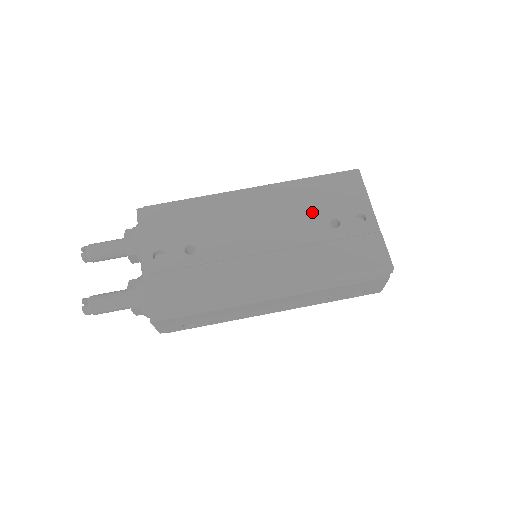
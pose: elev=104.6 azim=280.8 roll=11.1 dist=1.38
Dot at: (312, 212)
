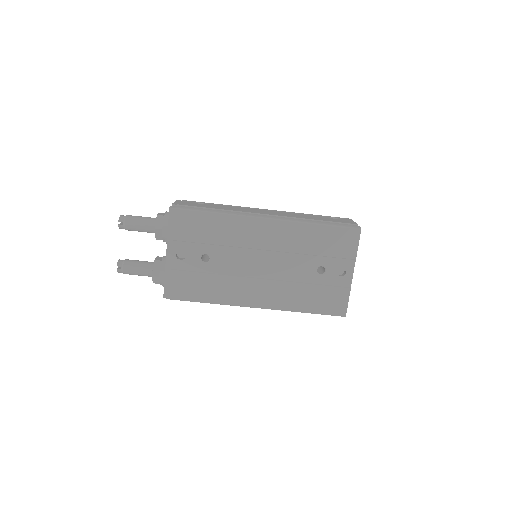
Dot at: (308, 256)
